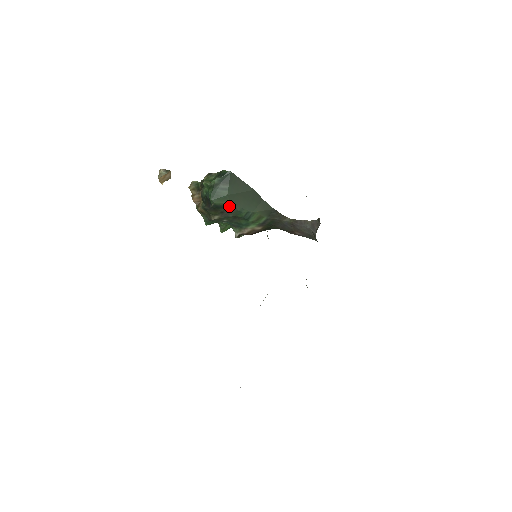
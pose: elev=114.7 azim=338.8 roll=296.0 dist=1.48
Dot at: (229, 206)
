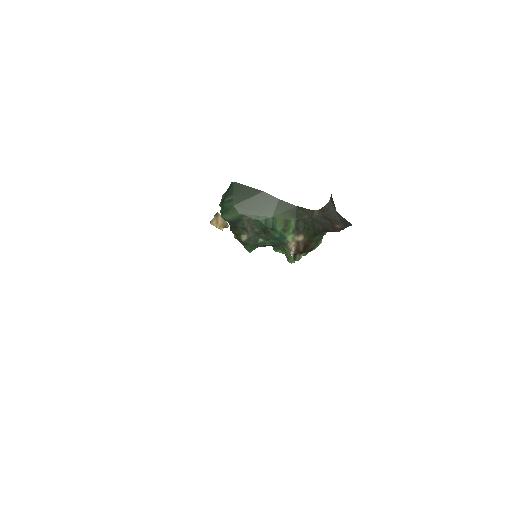
Dot at: (242, 217)
